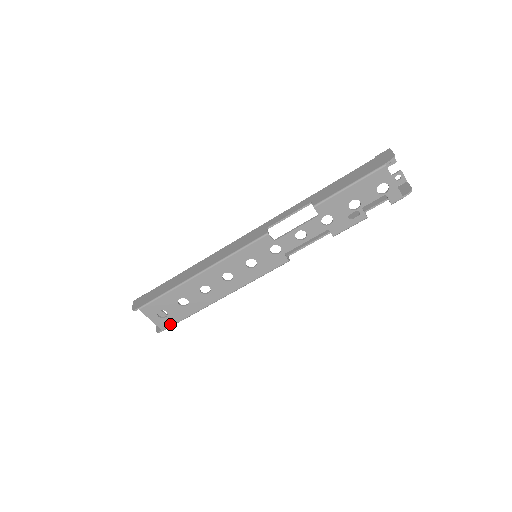
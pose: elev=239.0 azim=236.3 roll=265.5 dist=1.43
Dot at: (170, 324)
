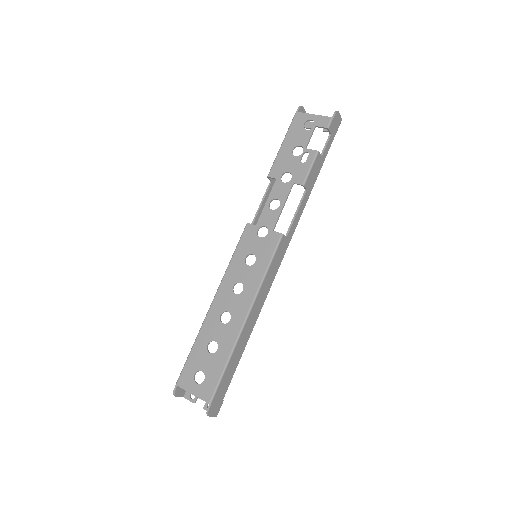
Dot at: (212, 388)
